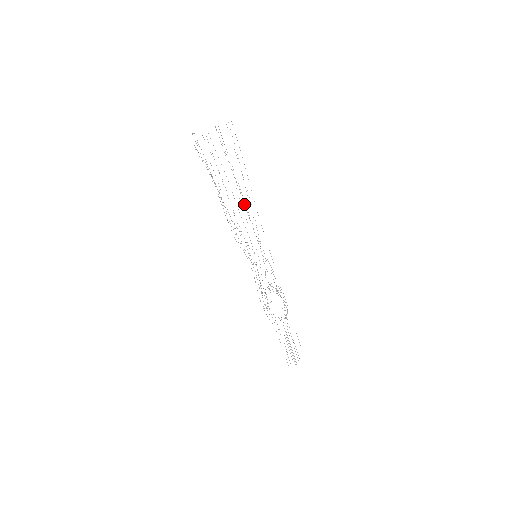
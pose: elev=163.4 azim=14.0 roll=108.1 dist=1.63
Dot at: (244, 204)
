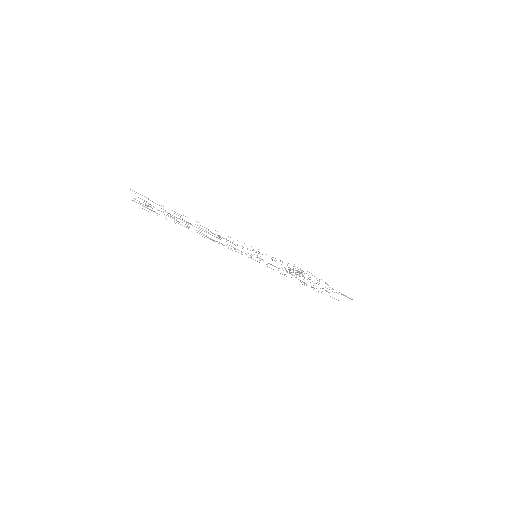
Dot at: (206, 231)
